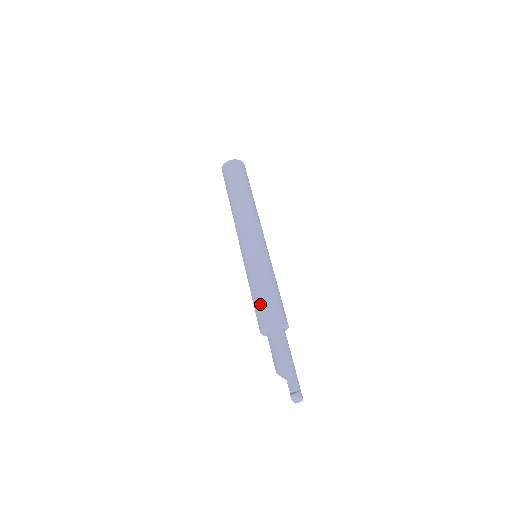
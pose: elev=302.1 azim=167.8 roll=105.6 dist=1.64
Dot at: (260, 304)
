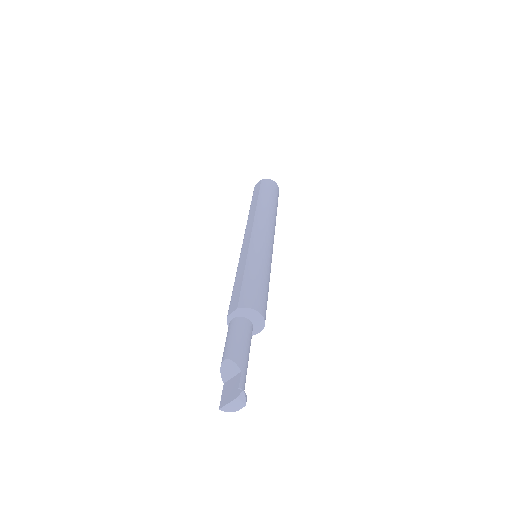
Dot at: (256, 287)
